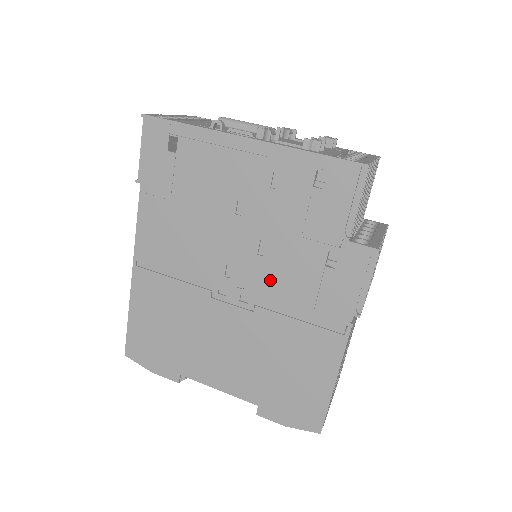
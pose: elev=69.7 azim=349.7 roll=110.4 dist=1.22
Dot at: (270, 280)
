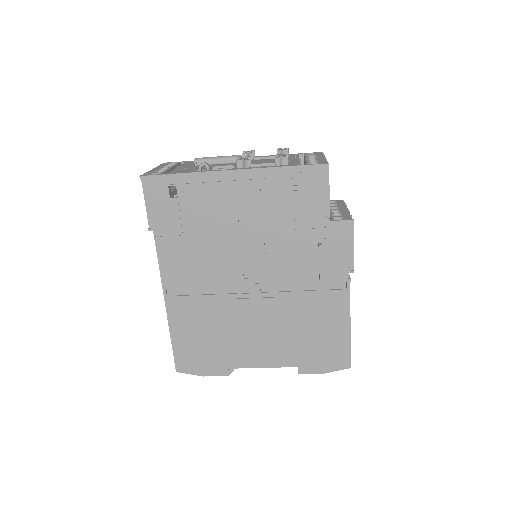
Dot at: (280, 269)
